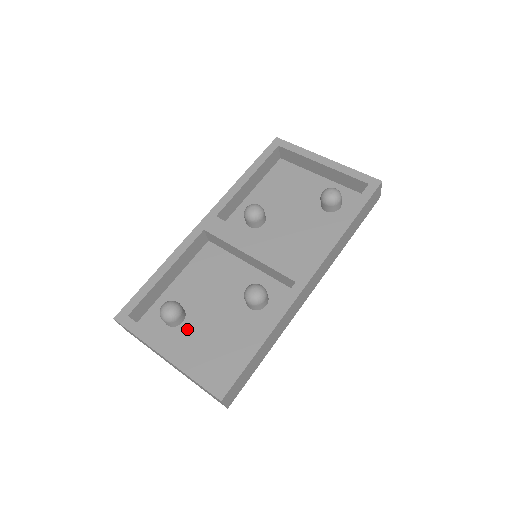
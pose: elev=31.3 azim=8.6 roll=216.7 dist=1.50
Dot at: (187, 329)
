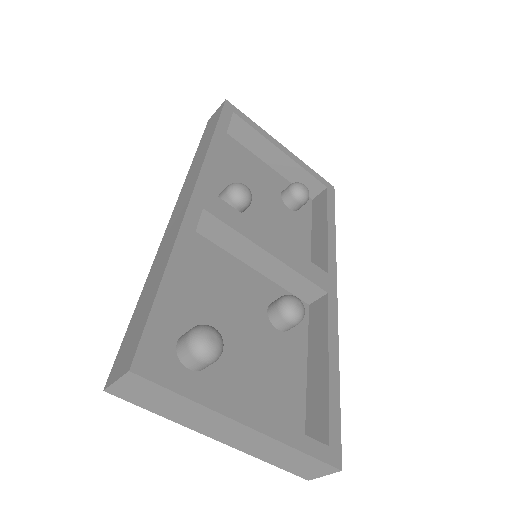
Dot at: (221, 371)
